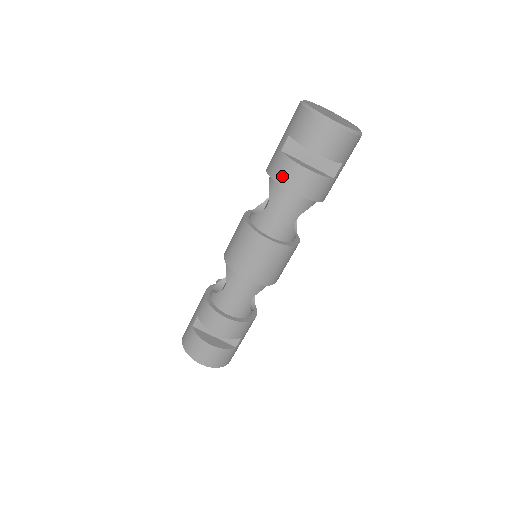
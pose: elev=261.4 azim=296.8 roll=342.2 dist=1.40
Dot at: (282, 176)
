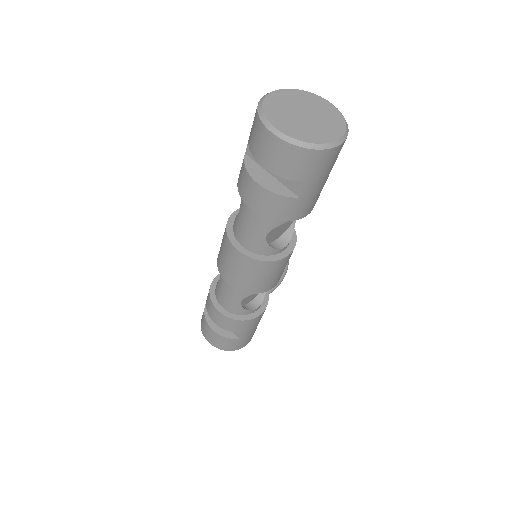
Dot at: (240, 185)
